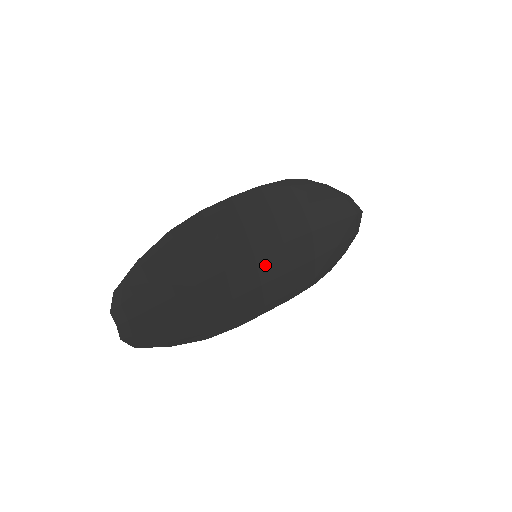
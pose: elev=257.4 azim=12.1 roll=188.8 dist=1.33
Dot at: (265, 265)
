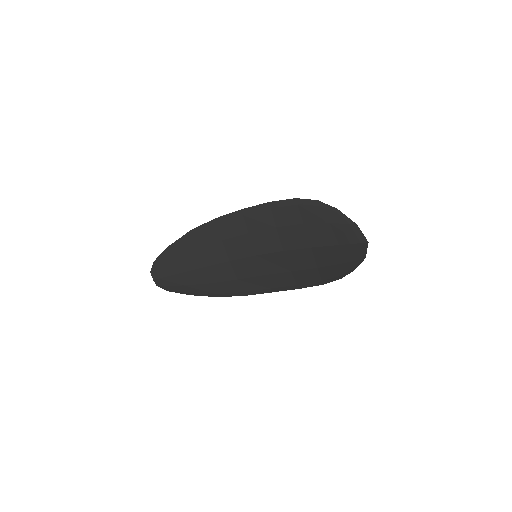
Dot at: (267, 263)
